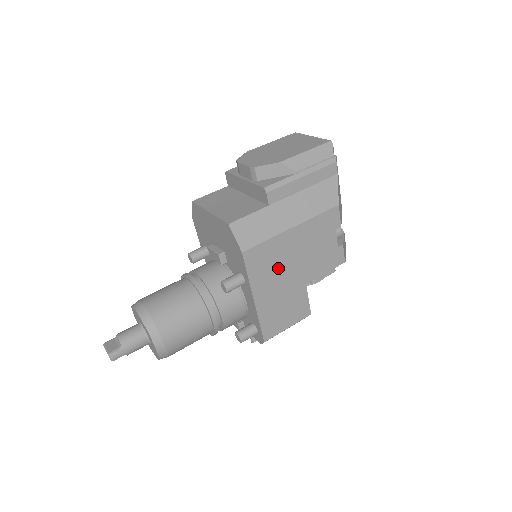
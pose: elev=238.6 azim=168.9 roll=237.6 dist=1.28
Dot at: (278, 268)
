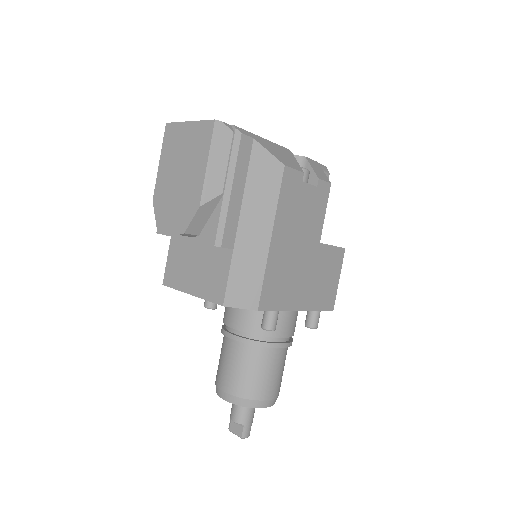
Dot at: (292, 272)
